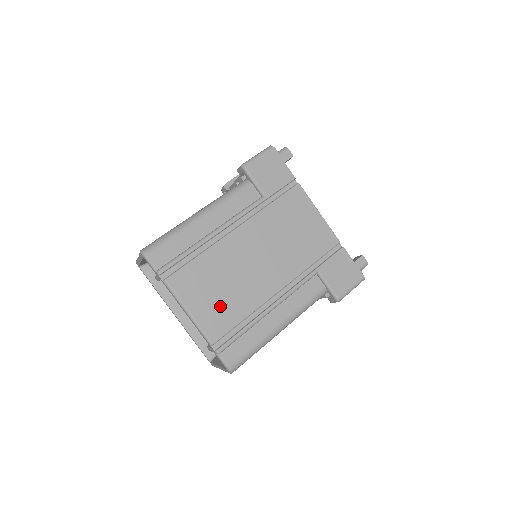
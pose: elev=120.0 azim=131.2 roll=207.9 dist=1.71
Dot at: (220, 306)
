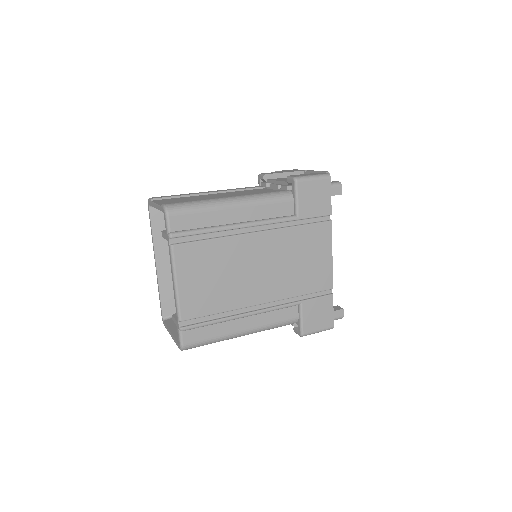
Dot at: (206, 292)
